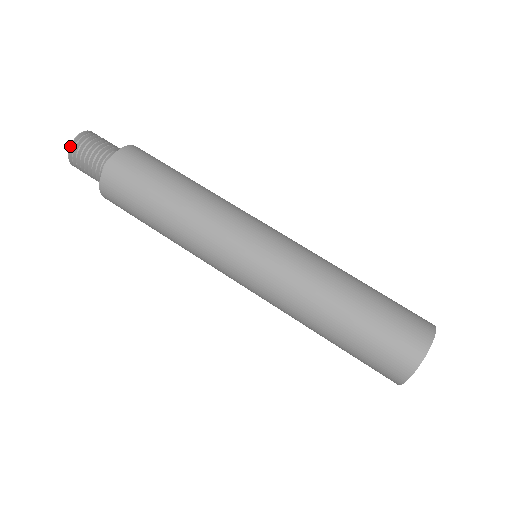
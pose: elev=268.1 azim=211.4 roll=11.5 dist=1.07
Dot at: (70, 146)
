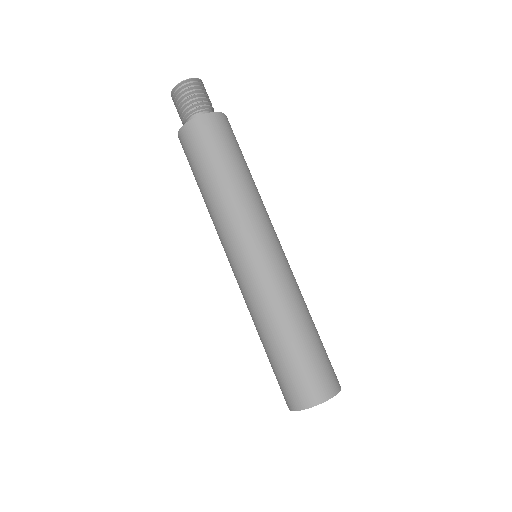
Dot at: (184, 80)
